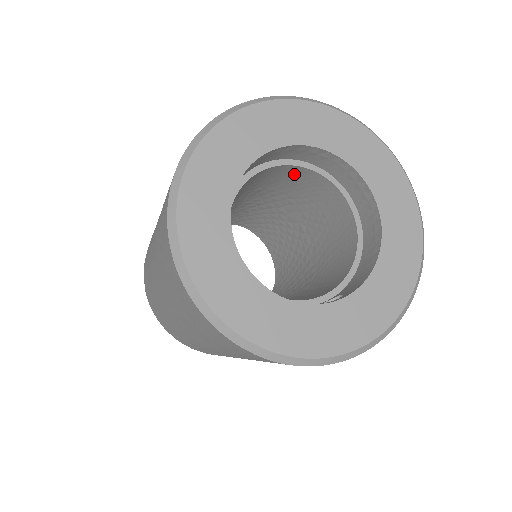
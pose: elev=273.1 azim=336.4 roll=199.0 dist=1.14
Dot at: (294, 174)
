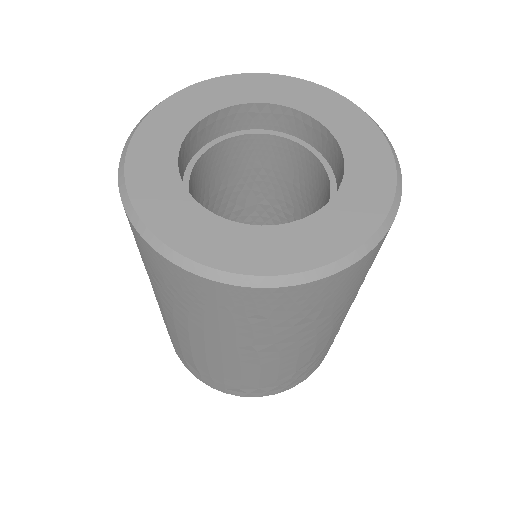
Dot at: (216, 159)
